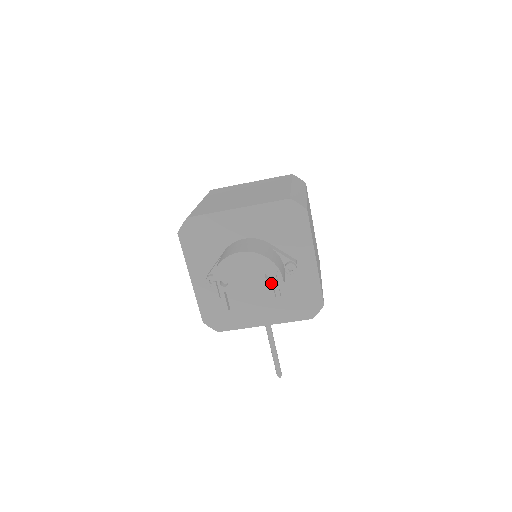
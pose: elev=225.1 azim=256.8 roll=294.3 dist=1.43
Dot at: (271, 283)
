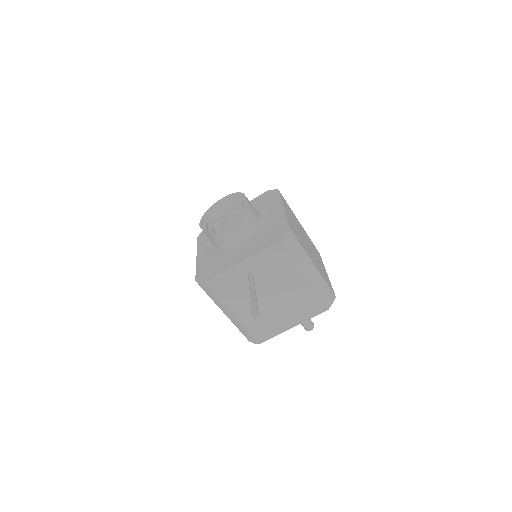
Dot at: (237, 202)
